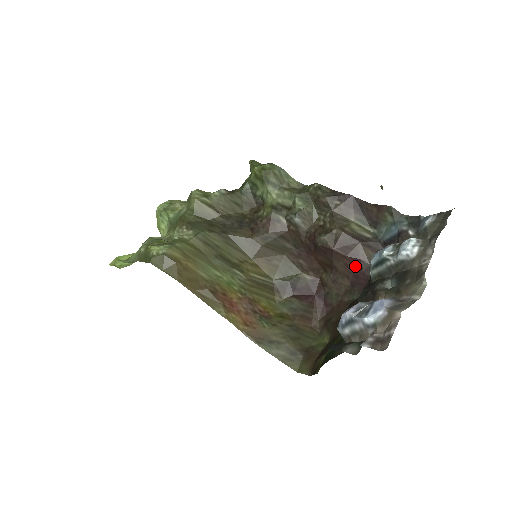
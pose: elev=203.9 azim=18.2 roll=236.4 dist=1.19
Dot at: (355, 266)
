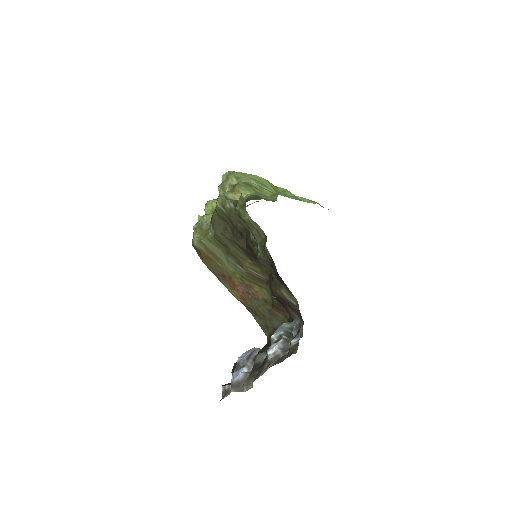
Dot at: occluded
